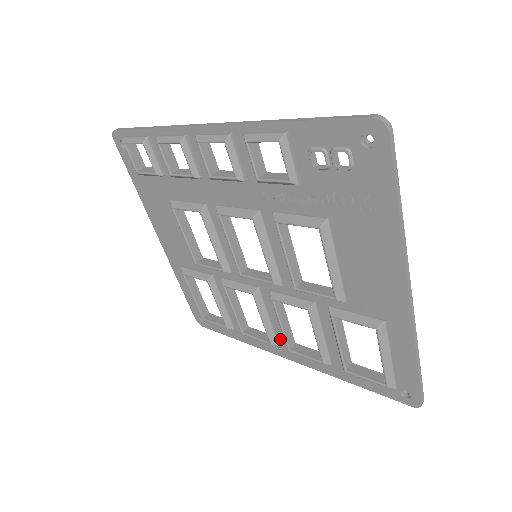
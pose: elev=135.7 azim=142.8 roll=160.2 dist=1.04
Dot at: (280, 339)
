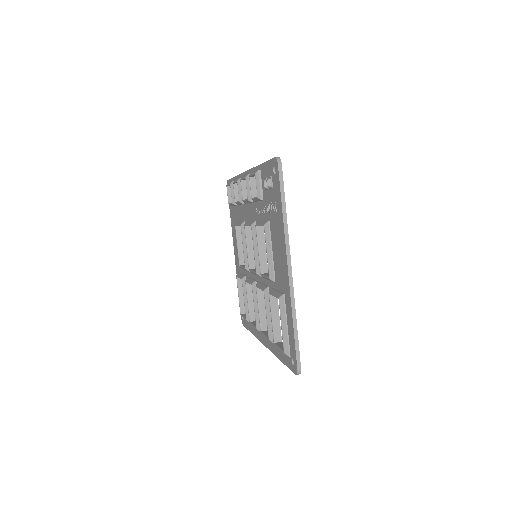
Dot at: occluded
